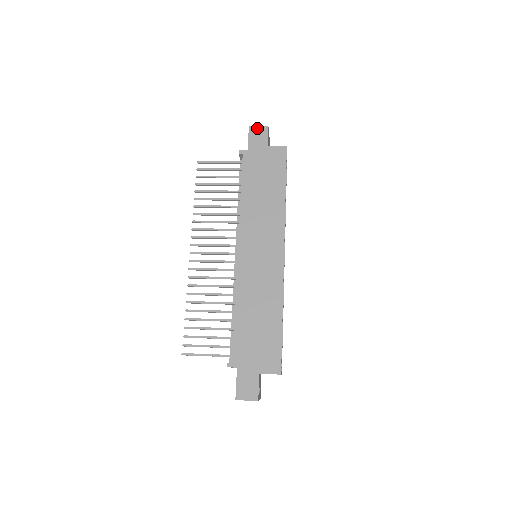
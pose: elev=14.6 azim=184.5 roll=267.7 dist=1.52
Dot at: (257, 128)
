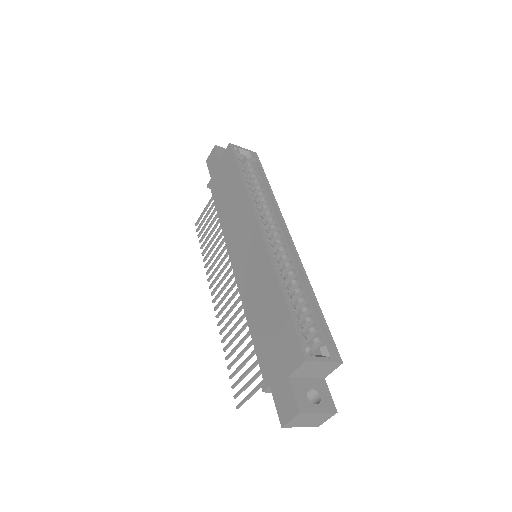
Dot at: (210, 156)
